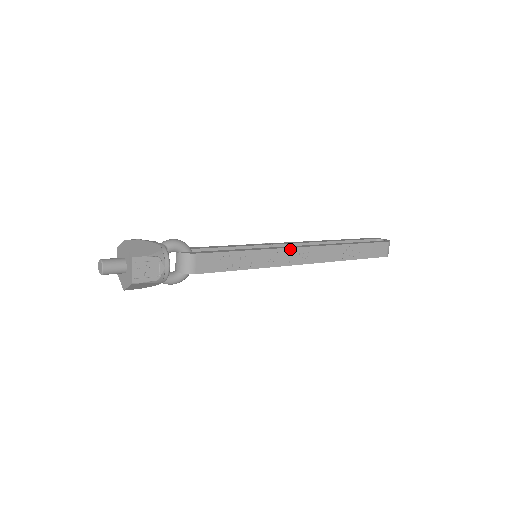
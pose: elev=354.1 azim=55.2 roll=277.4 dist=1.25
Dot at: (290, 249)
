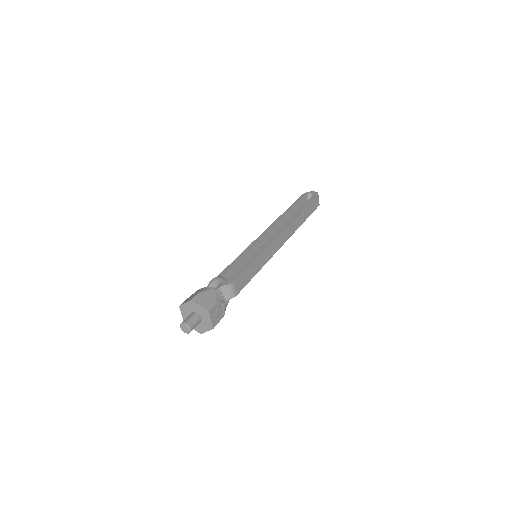
Dot at: (275, 239)
